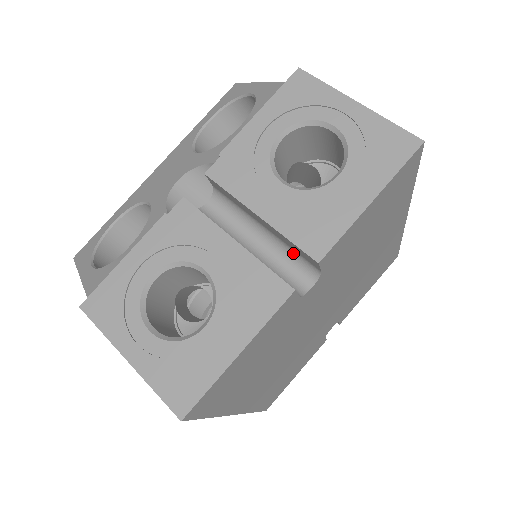
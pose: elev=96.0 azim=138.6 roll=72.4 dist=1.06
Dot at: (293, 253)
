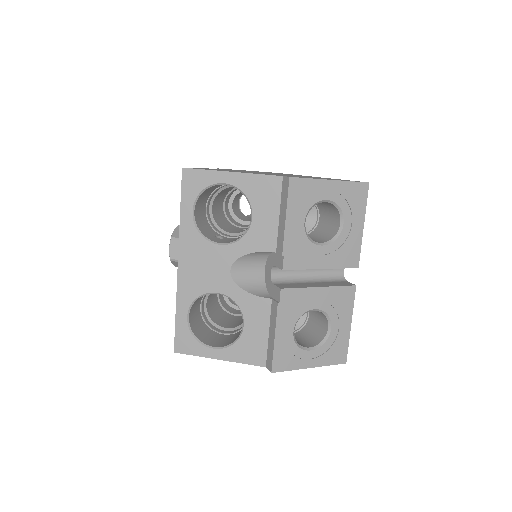
Dot at: occluded
